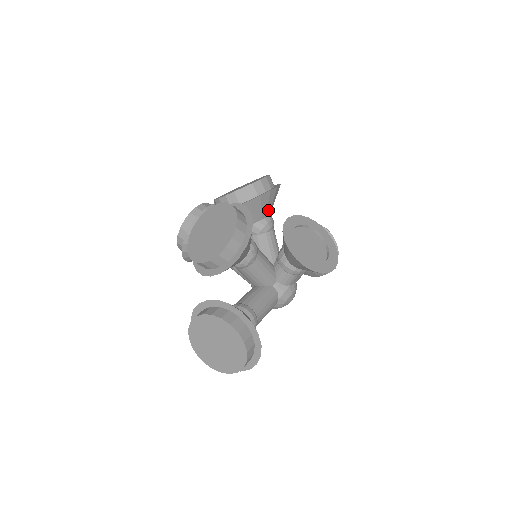
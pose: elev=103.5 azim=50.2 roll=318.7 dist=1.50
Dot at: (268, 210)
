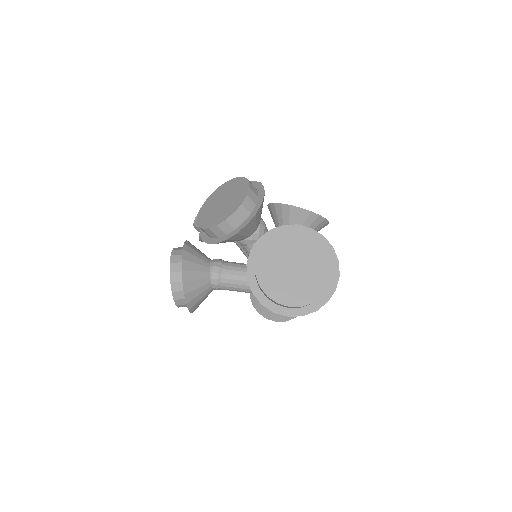
Dot at: occluded
